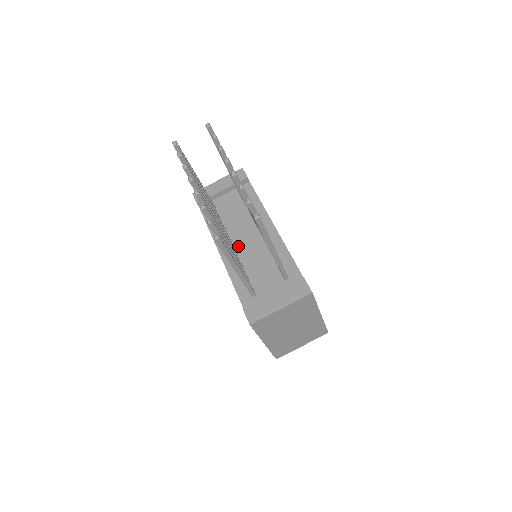
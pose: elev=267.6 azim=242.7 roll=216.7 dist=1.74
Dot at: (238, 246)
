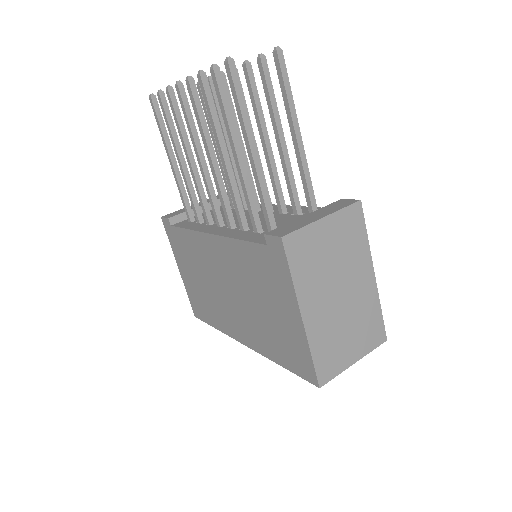
Dot at: occluded
